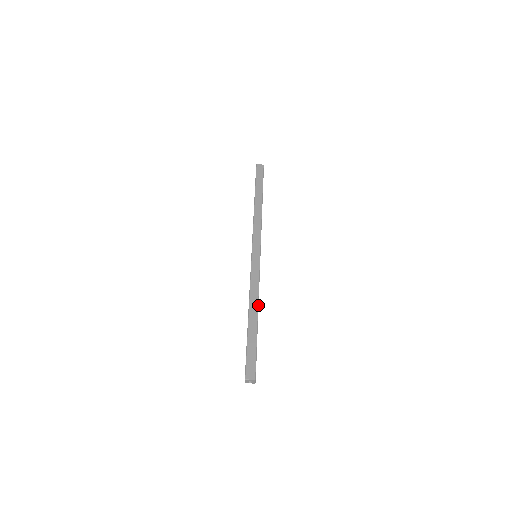
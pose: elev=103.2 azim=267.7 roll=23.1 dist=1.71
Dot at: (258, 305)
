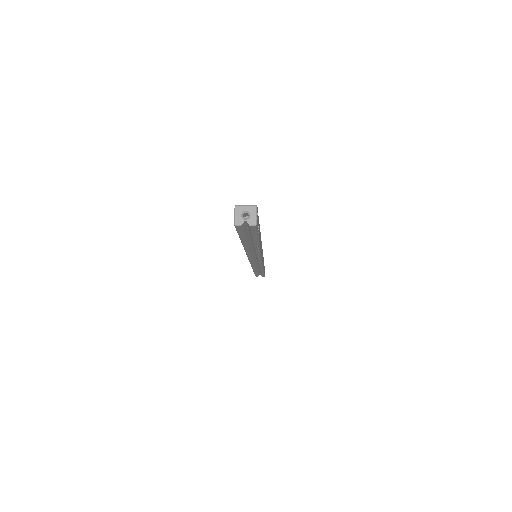
Dot at: occluded
